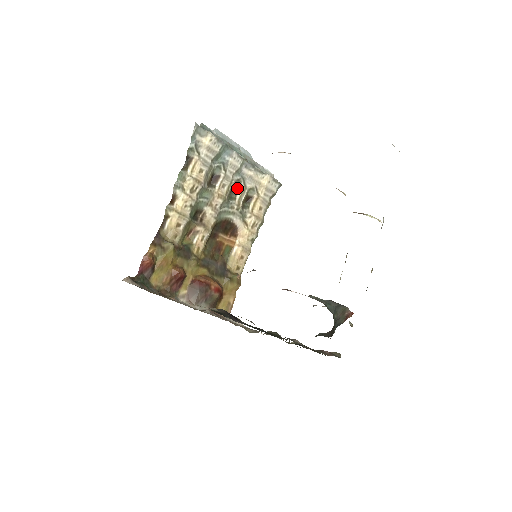
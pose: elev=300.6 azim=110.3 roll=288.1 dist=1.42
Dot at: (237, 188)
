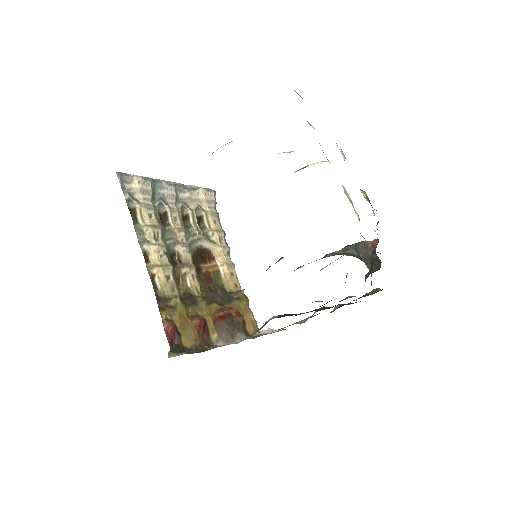
Dot at: (185, 215)
